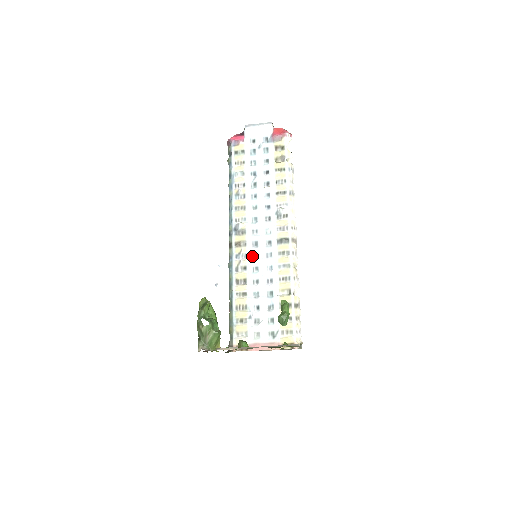
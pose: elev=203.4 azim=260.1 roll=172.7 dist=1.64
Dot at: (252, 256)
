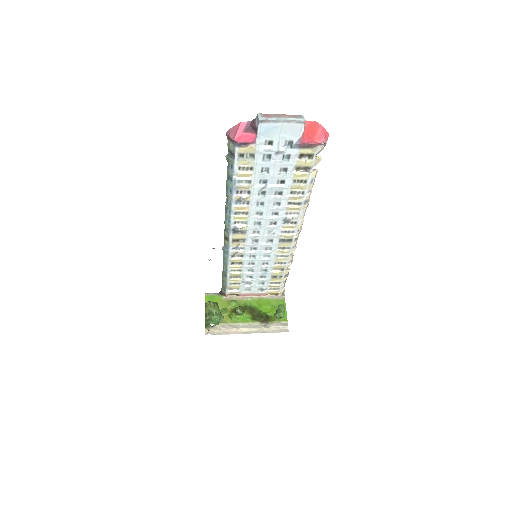
Dot at: (250, 249)
